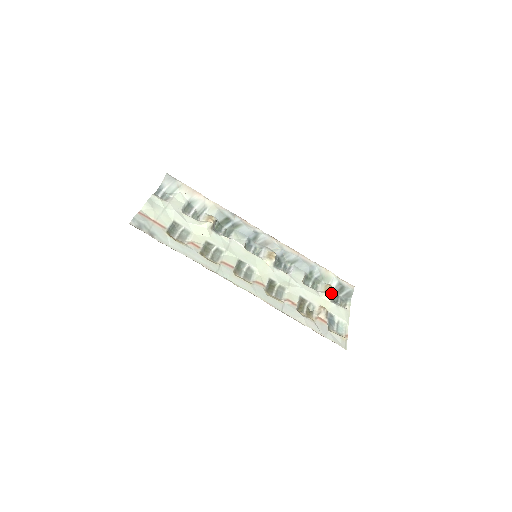
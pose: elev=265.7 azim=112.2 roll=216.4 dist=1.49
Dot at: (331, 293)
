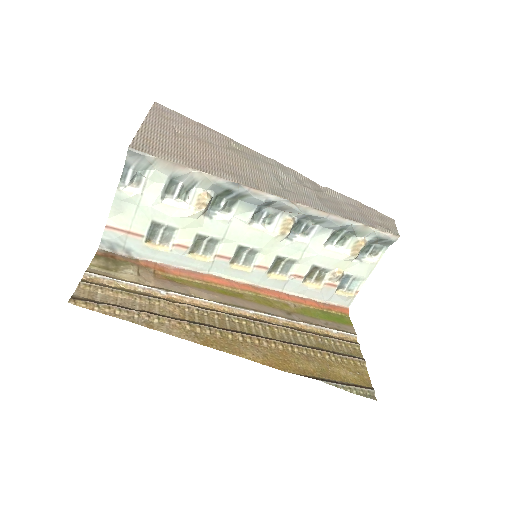
Dot at: (358, 253)
